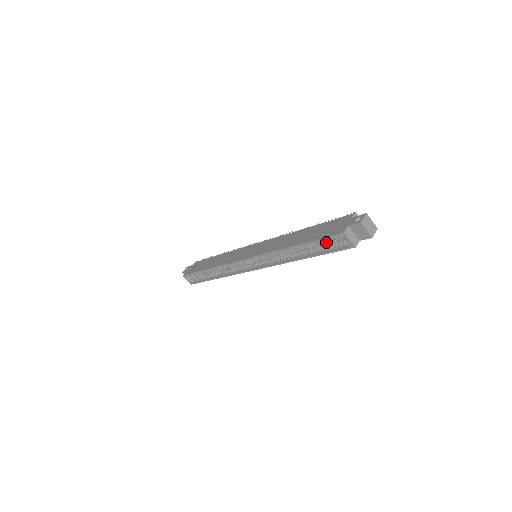
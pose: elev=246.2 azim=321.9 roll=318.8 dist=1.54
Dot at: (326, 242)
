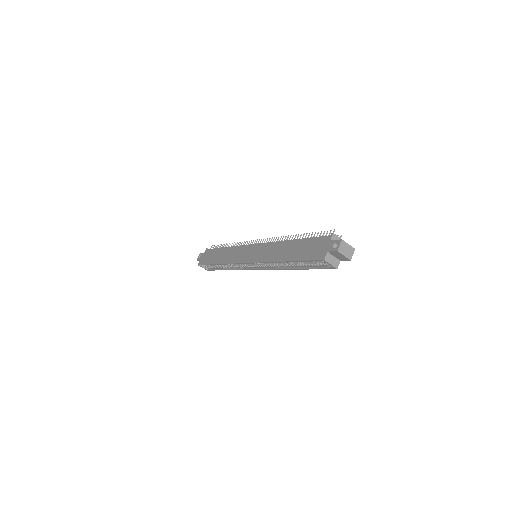
Dot at: occluded
